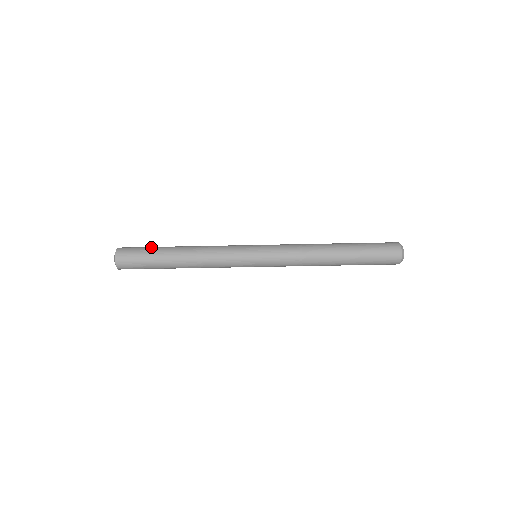
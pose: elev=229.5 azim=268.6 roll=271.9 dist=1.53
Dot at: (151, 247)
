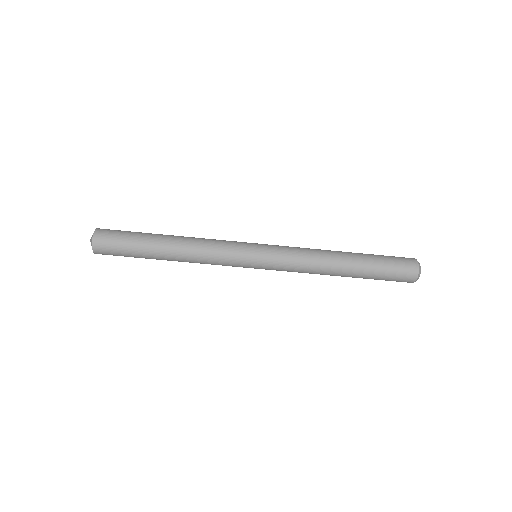
Dot at: (135, 235)
